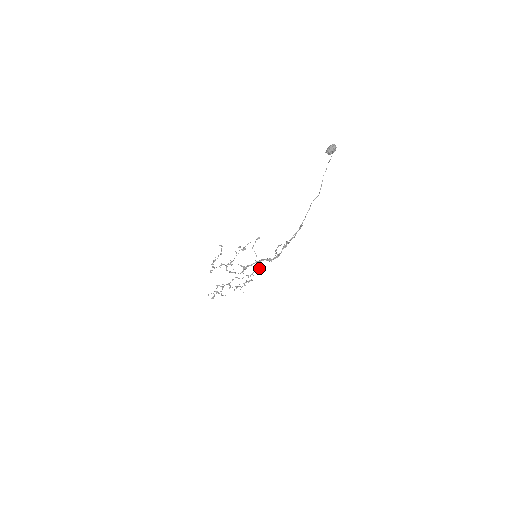
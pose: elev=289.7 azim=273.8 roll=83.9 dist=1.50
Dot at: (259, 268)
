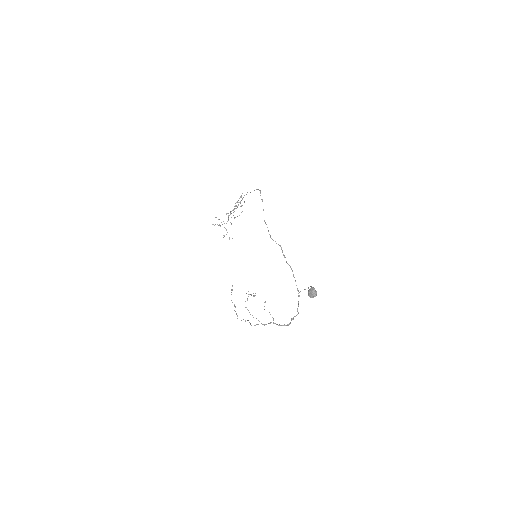
Dot at: occluded
